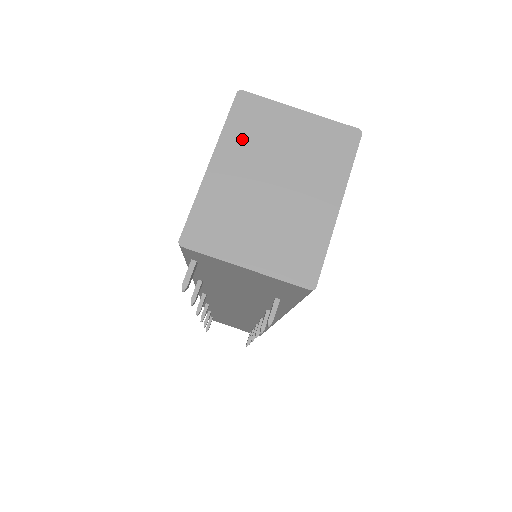
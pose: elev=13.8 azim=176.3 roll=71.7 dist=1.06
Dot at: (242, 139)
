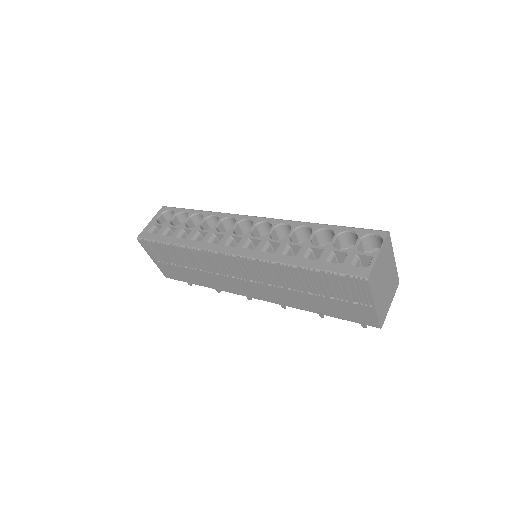
Dot at: (376, 288)
